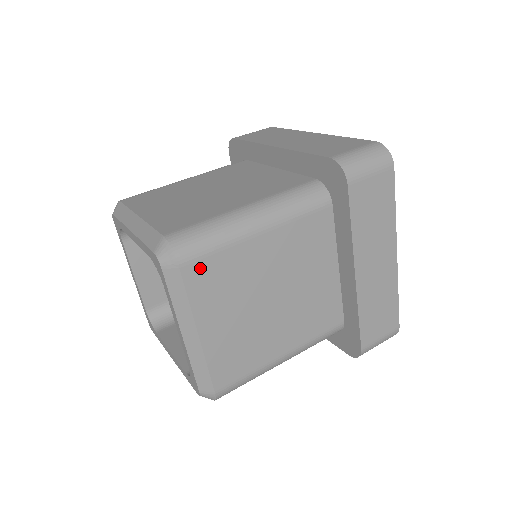
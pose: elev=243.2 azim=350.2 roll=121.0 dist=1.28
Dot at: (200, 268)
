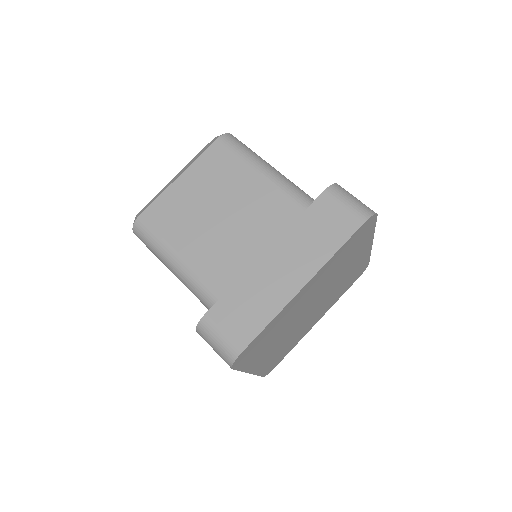
Dot at: (221, 151)
